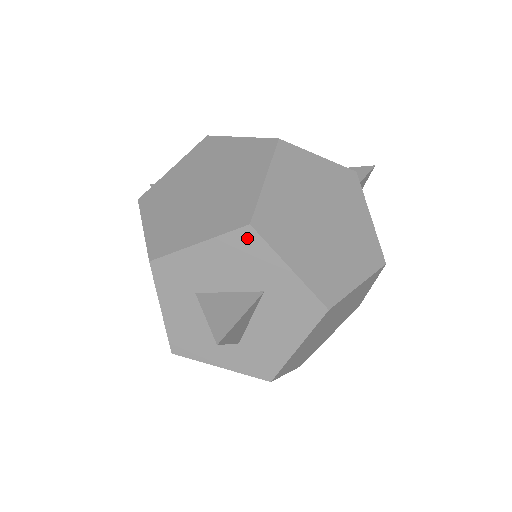
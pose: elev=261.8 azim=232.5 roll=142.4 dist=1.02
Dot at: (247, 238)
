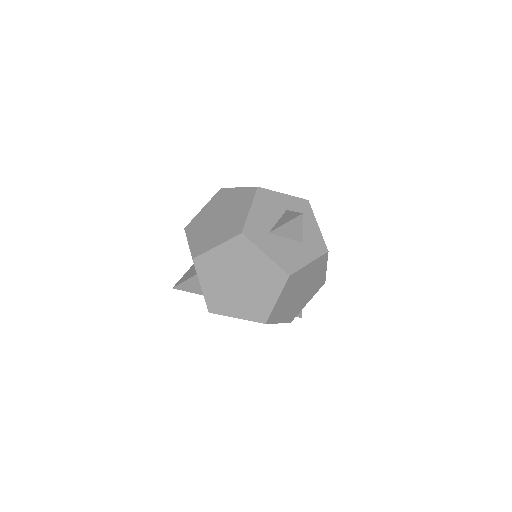
Dot at: (262, 193)
